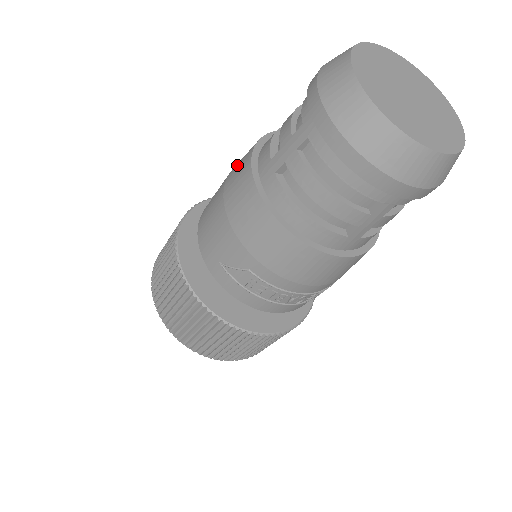
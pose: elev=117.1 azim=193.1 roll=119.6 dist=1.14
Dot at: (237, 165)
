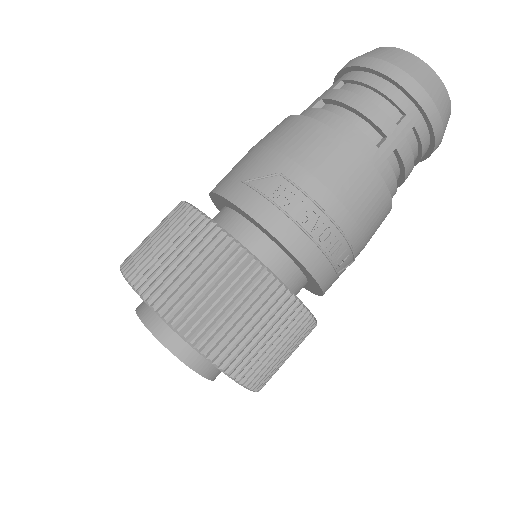
Dot at: occluded
